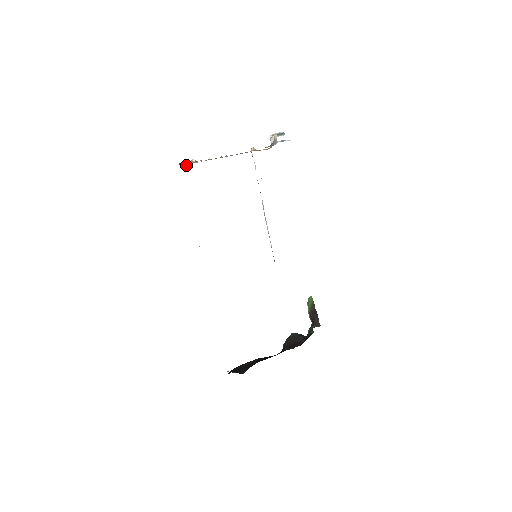
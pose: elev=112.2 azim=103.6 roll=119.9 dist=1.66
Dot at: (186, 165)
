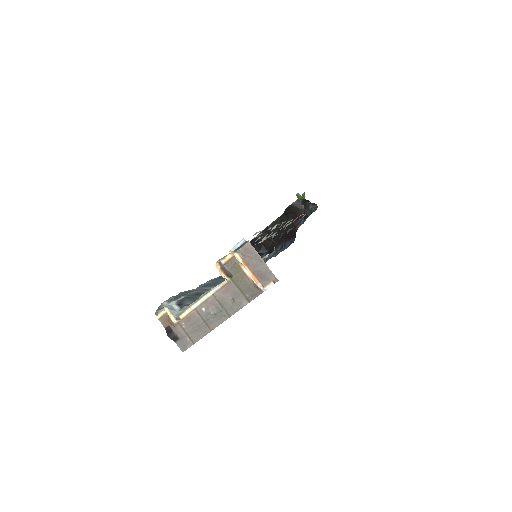
Dot at: (162, 316)
